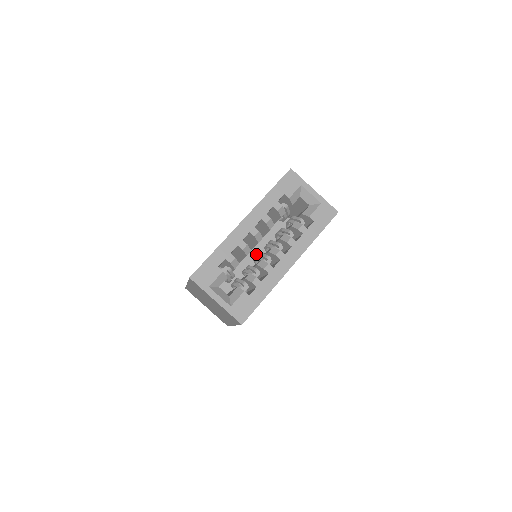
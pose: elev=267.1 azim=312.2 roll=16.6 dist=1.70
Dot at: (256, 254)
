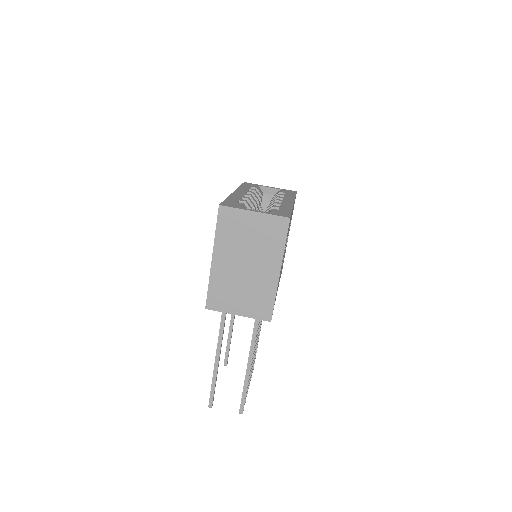
Dot at: occluded
